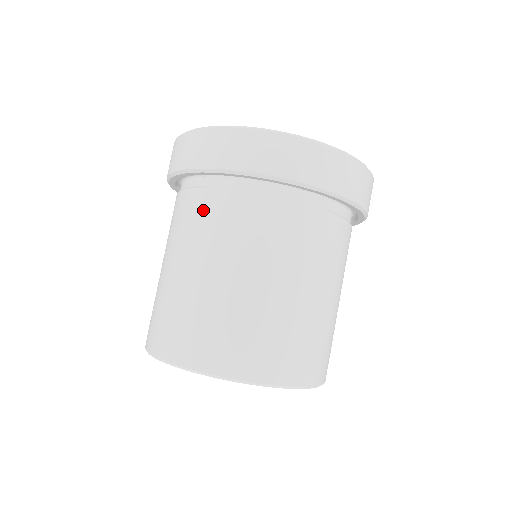
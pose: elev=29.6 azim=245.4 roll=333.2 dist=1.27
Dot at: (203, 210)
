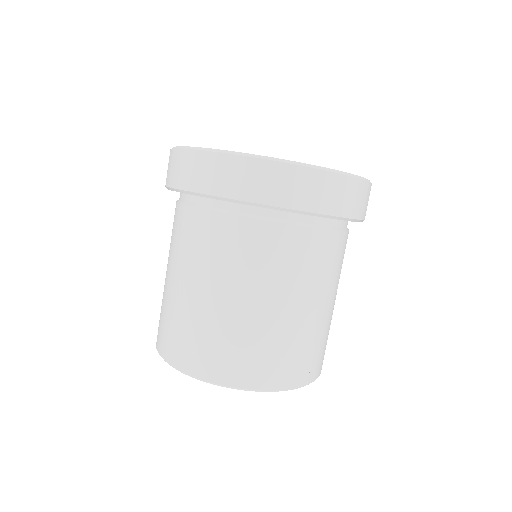
Dot at: (284, 247)
